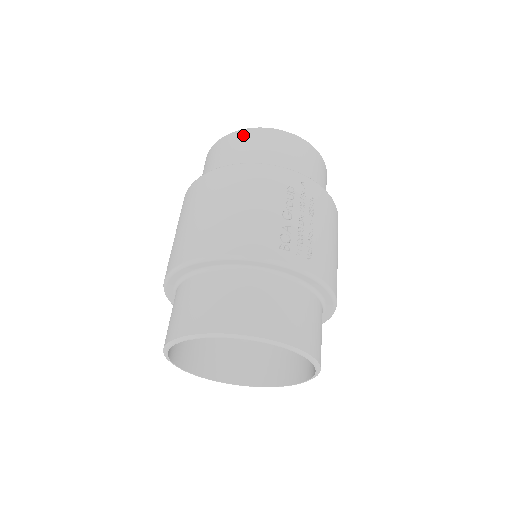
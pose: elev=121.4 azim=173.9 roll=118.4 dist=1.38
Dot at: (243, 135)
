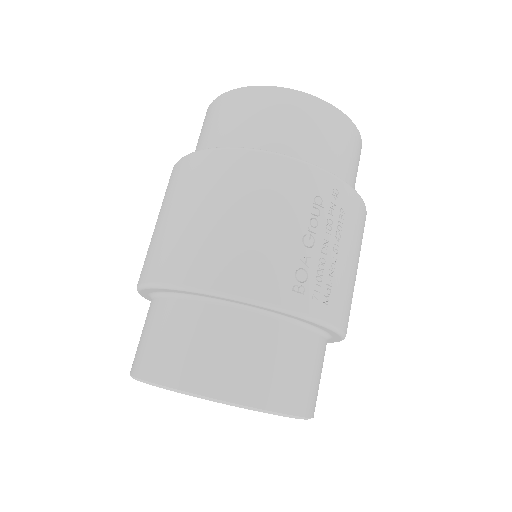
Dot at: (264, 96)
